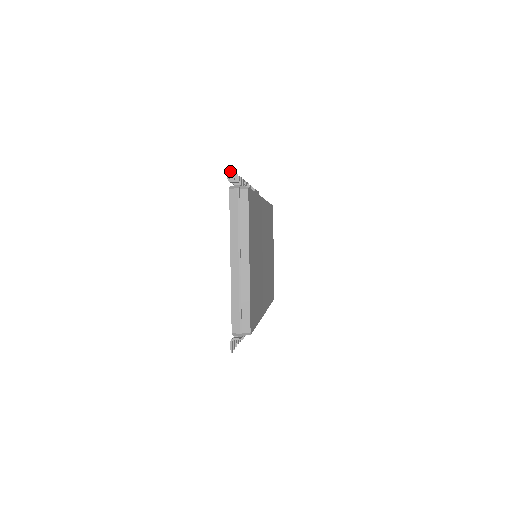
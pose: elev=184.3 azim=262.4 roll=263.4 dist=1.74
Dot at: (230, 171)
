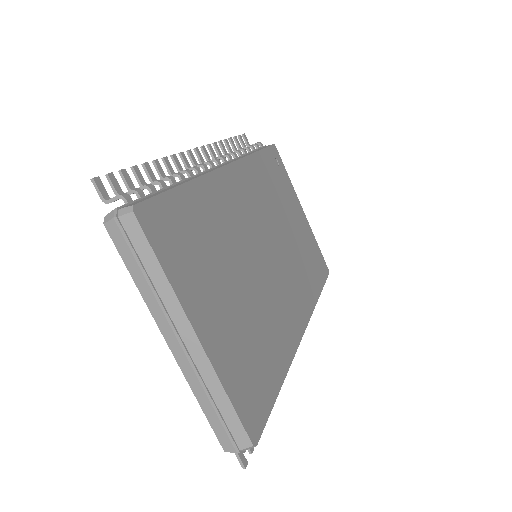
Dot at: (107, 178)
